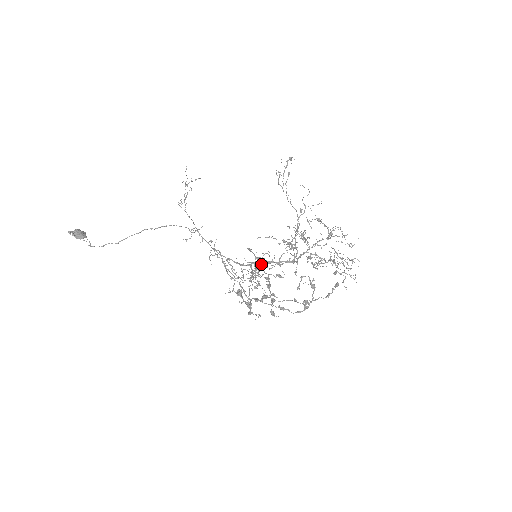
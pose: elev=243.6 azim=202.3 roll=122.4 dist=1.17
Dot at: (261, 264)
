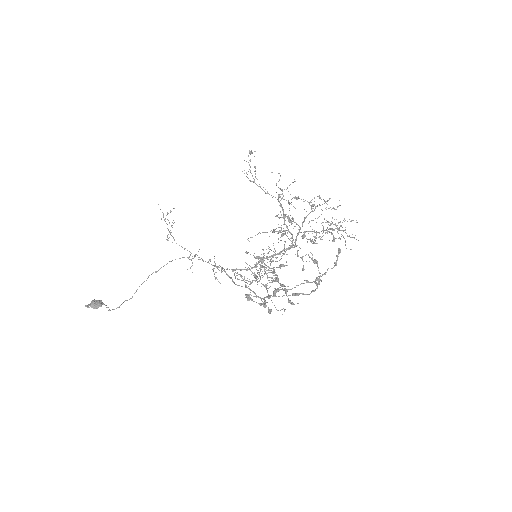
Dot at: occluded
